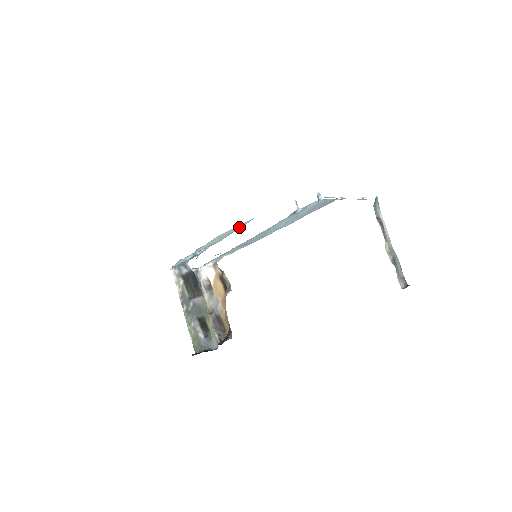
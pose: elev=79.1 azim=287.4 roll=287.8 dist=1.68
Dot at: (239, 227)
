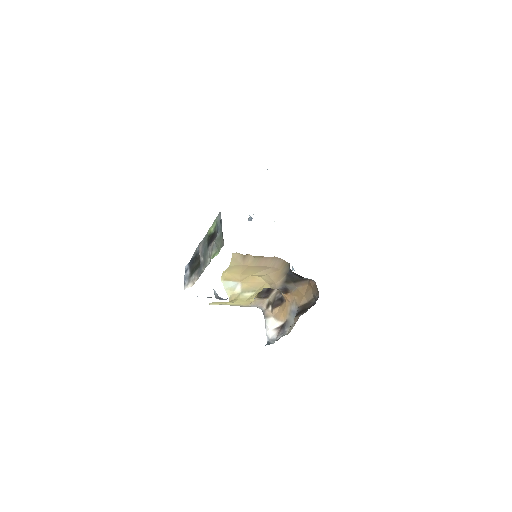
Dot at: occluded
